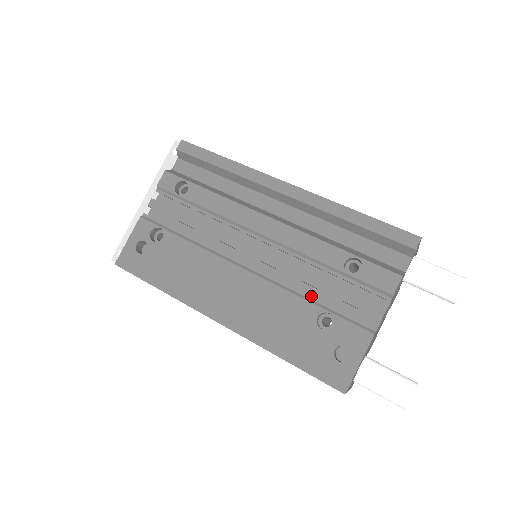
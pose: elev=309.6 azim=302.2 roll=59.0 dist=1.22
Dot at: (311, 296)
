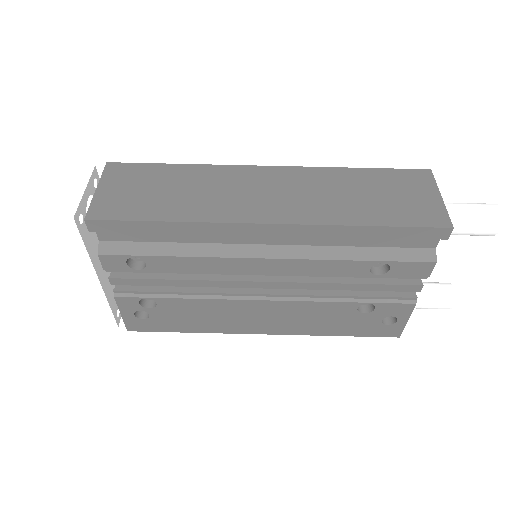
Dot at: (344, 296)
